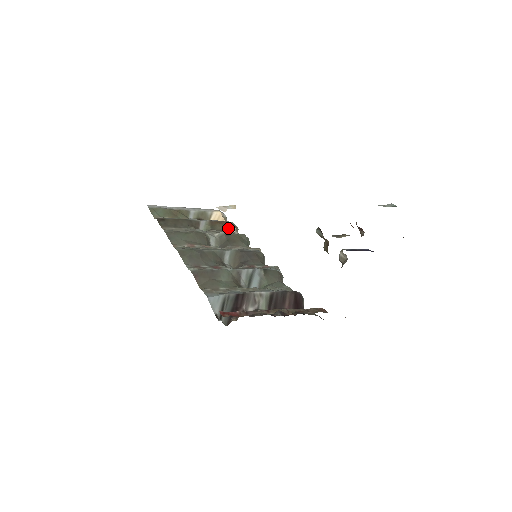
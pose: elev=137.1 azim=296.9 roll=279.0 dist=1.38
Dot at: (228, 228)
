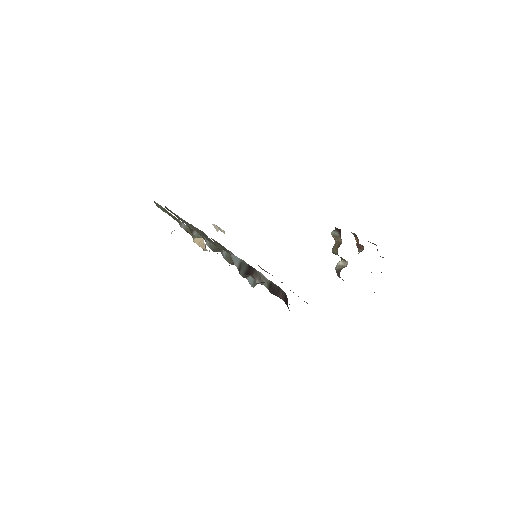
Dot at: occluded
